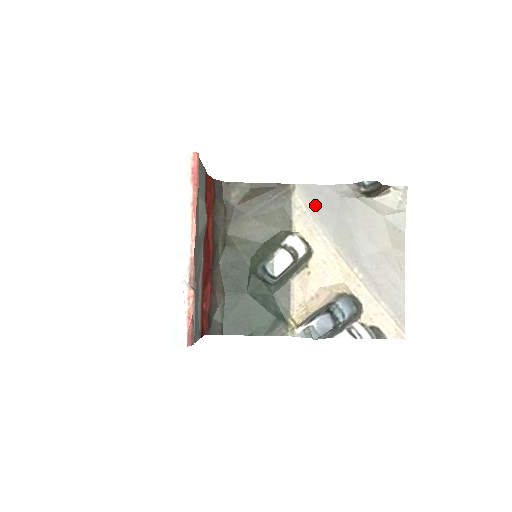
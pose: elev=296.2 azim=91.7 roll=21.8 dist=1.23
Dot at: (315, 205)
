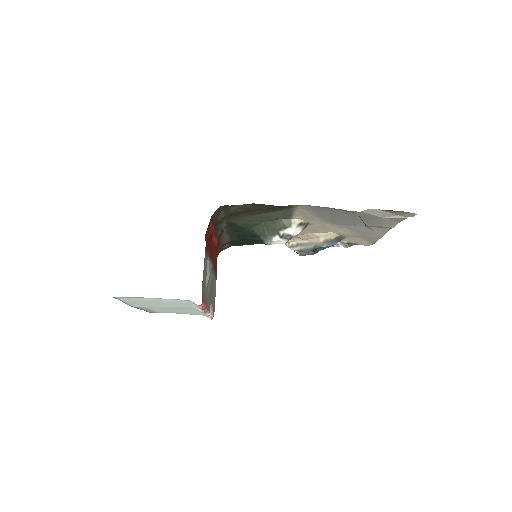
Dot at: (317, 212)
